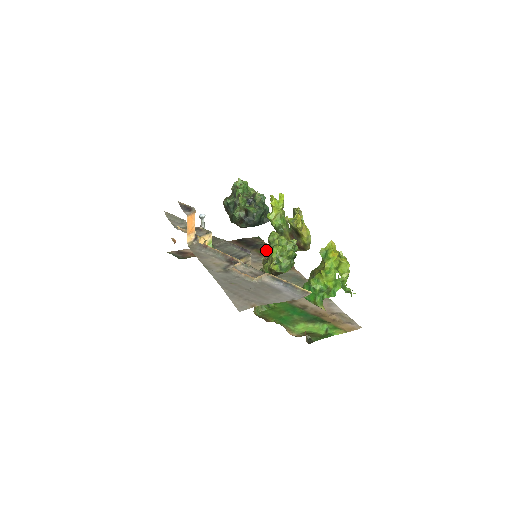
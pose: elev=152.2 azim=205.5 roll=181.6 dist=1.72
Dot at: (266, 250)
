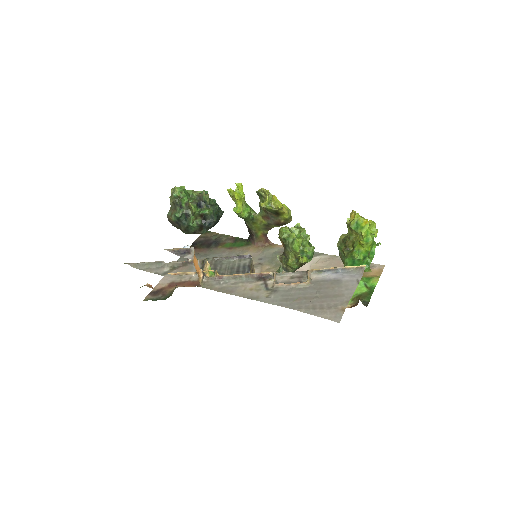
Dot at: (229, 241)
